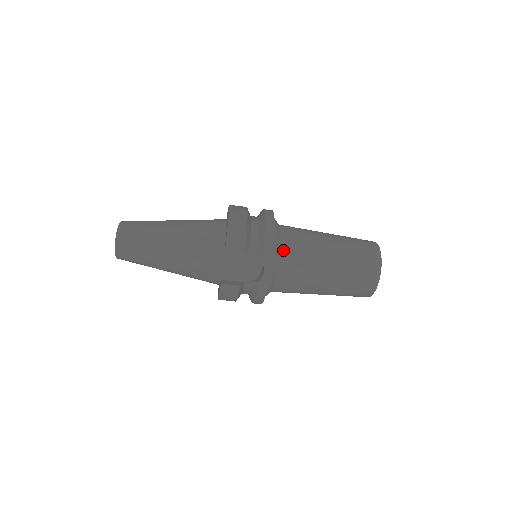
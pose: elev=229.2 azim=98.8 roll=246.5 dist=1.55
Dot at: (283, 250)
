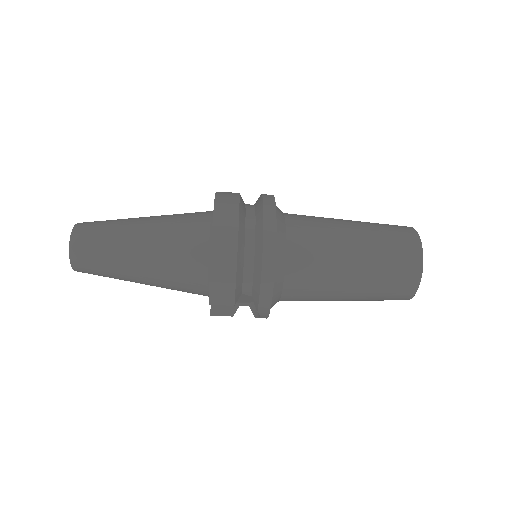
Dot at: (287, 287)
